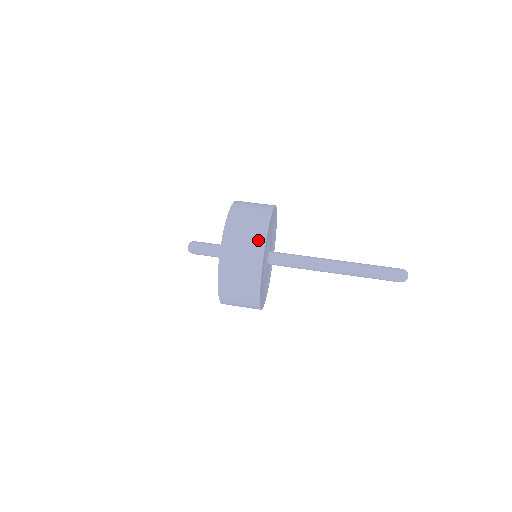
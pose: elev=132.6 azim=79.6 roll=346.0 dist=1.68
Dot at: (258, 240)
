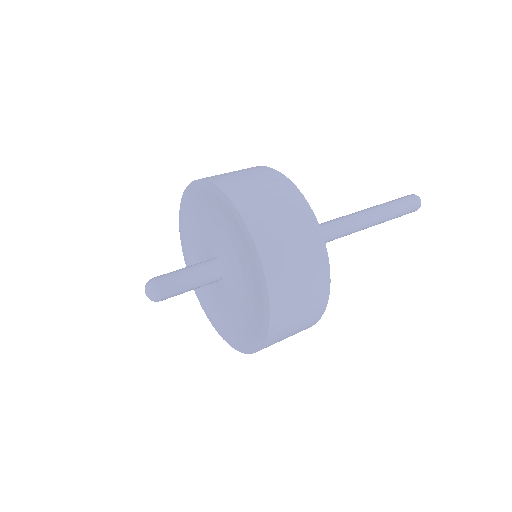
Dot at: (313, 243)
